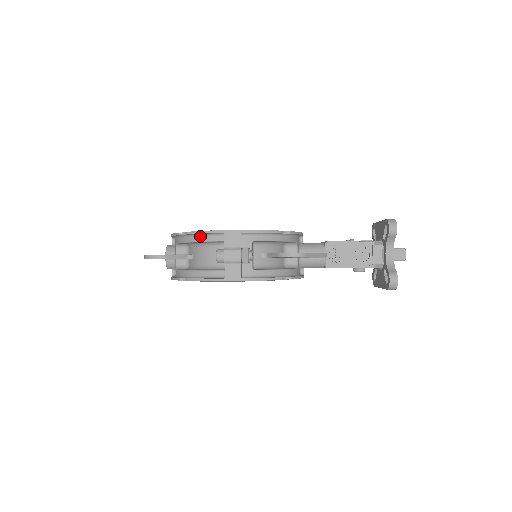
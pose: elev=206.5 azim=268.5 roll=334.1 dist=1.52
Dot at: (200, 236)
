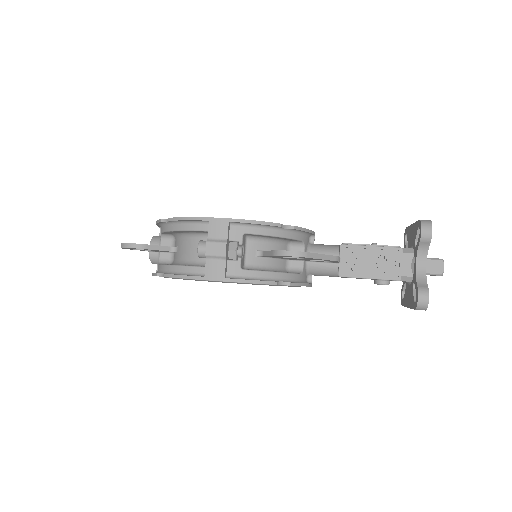
Dot at: (182, 224)
